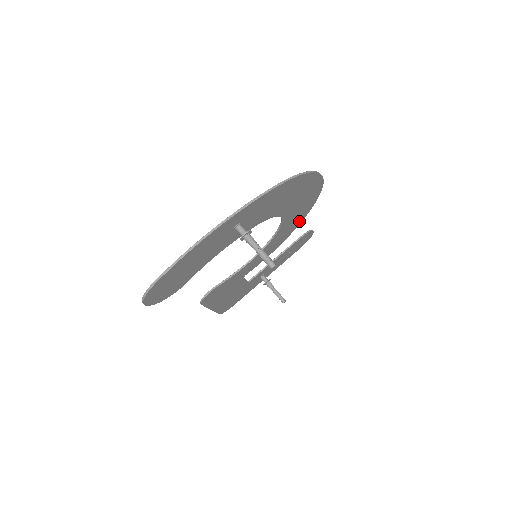
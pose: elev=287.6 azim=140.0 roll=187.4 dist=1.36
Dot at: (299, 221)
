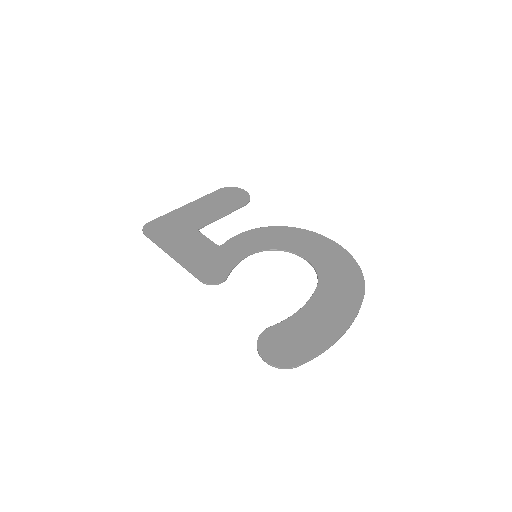
Dot at: (284, 231)
